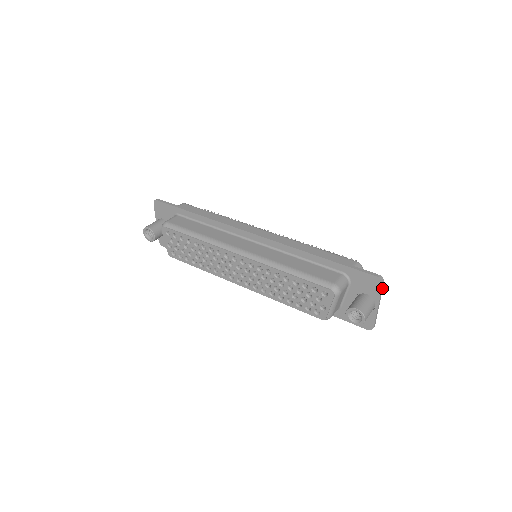
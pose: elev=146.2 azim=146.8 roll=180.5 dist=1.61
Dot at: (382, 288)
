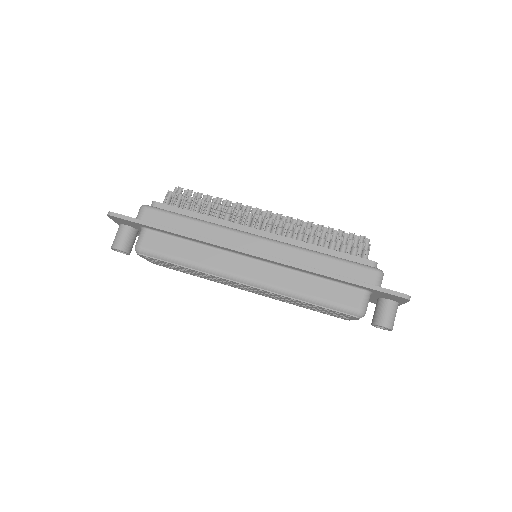
Dot at: occluded
